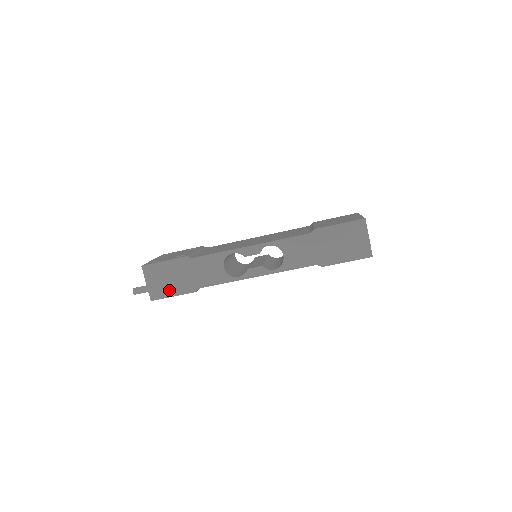
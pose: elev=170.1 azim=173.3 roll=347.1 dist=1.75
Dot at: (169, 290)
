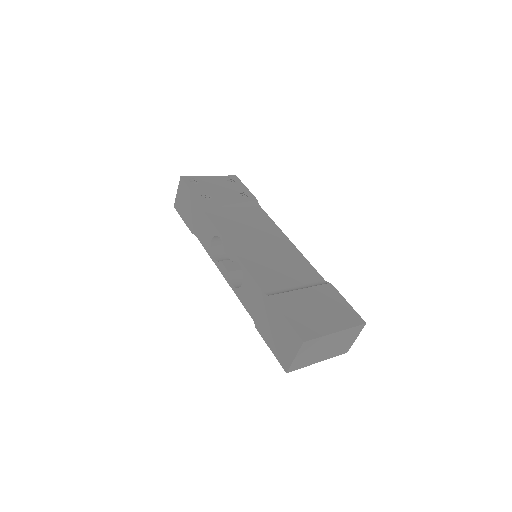
Dot at: (183, 213)
